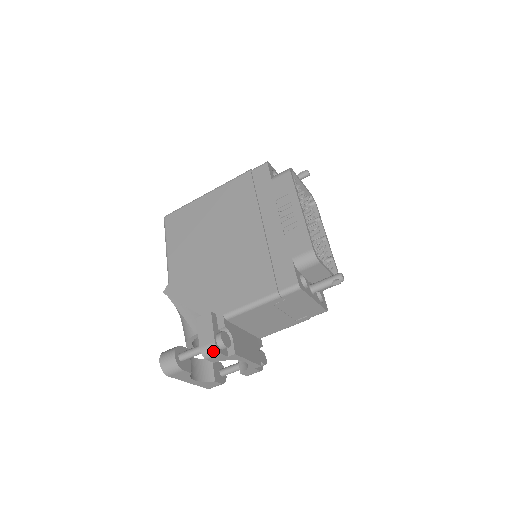
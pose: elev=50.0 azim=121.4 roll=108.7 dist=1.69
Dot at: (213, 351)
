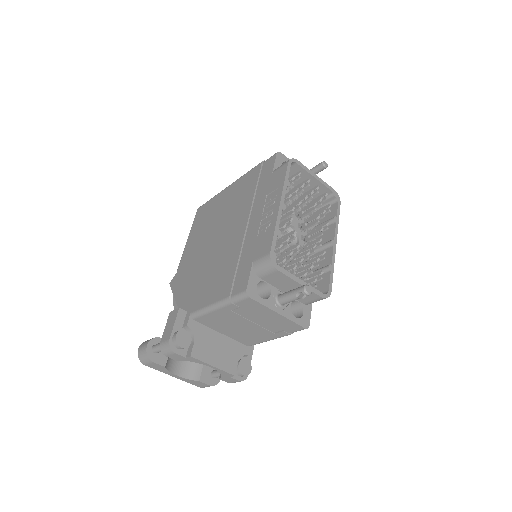
Dot at: (168, 348)
